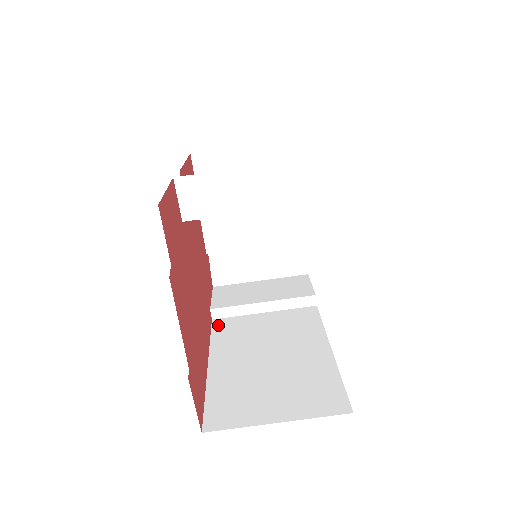
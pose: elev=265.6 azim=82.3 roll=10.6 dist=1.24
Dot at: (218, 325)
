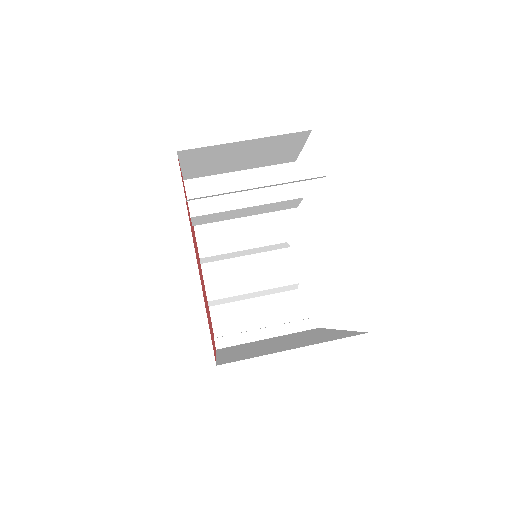
Dot at: occluded
